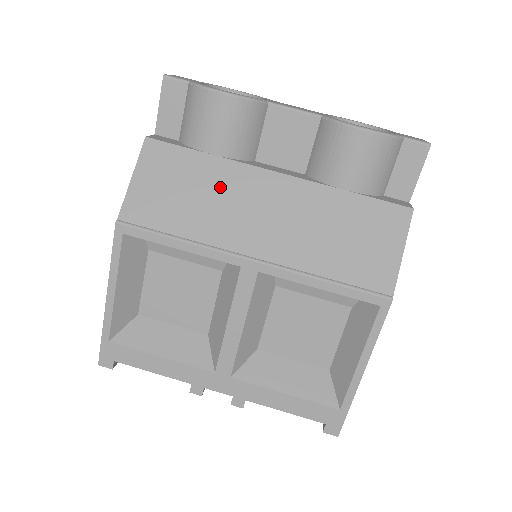
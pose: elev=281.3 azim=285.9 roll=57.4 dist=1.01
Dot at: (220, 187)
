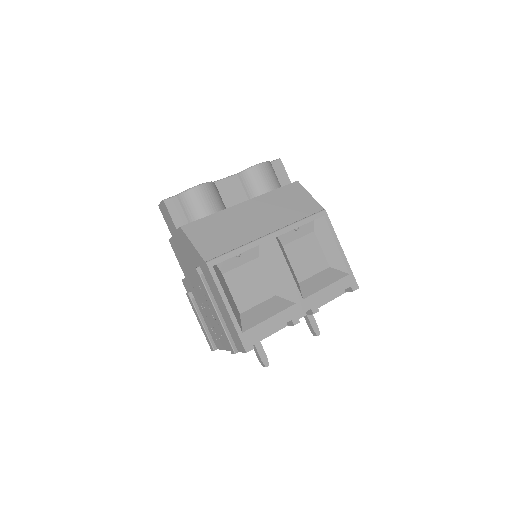
Dot at: (230, 221)
